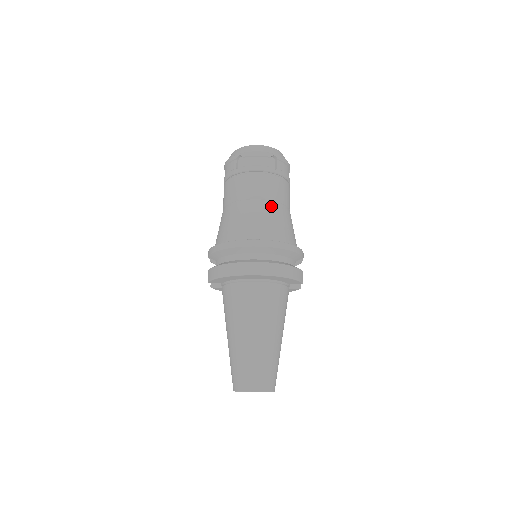
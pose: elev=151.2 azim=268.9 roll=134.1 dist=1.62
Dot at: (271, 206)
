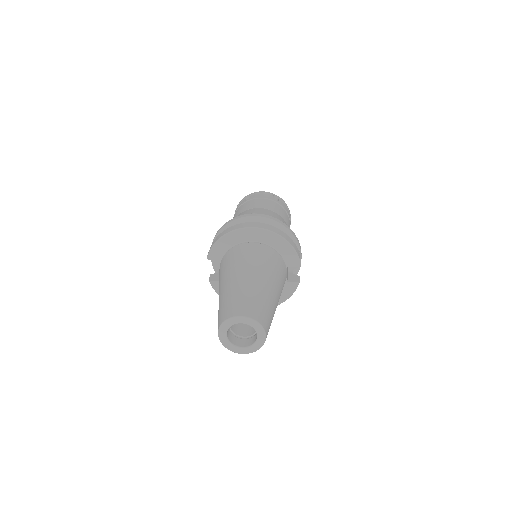
Dot at: (271, 212)
